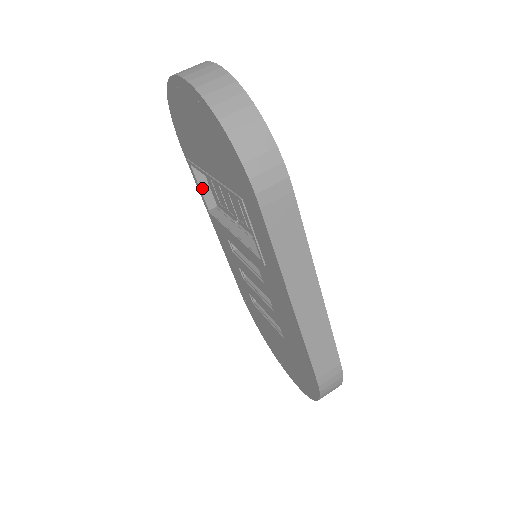
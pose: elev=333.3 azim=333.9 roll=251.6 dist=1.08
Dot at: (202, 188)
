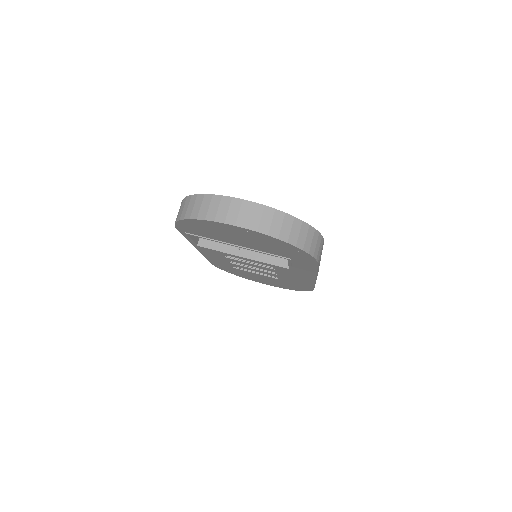
Dot at: (193, 238)
